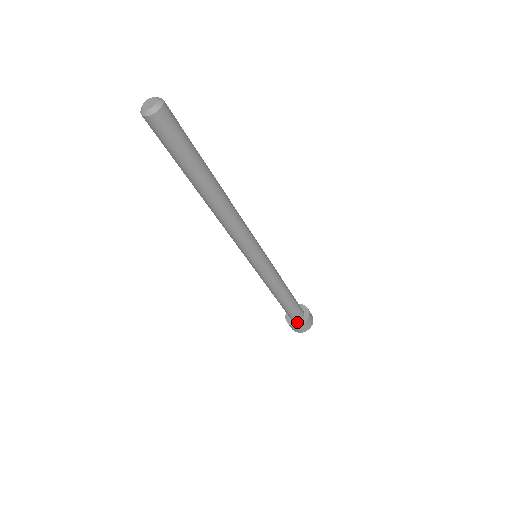
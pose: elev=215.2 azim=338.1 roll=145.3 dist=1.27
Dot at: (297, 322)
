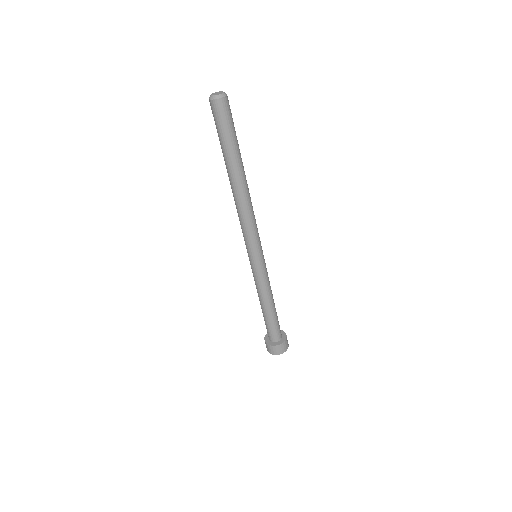
Dot at: (270, 341)
